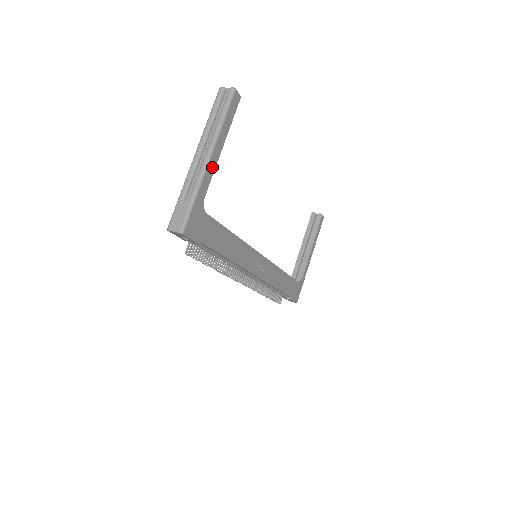
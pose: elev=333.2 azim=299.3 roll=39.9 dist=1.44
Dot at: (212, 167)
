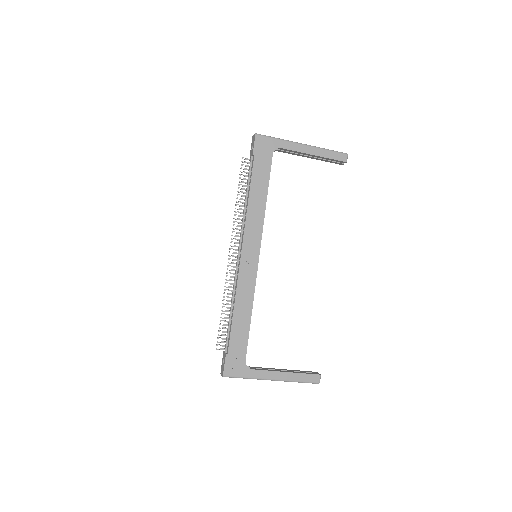
Dot at: (300, 149)
